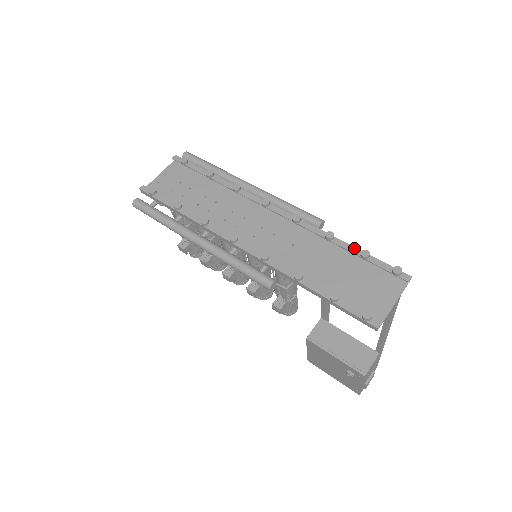
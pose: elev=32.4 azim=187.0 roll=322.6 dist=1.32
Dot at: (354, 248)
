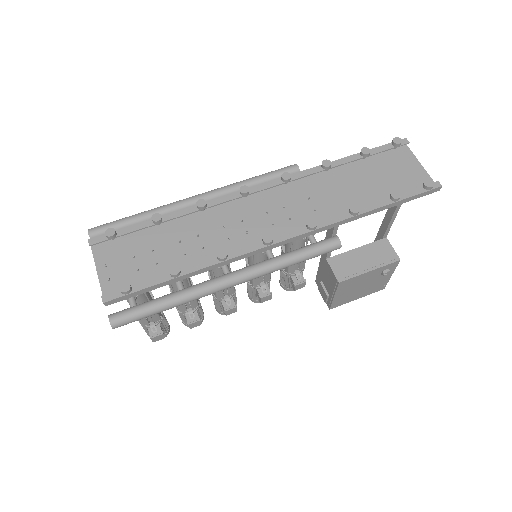
Dot at: (350, 157)
